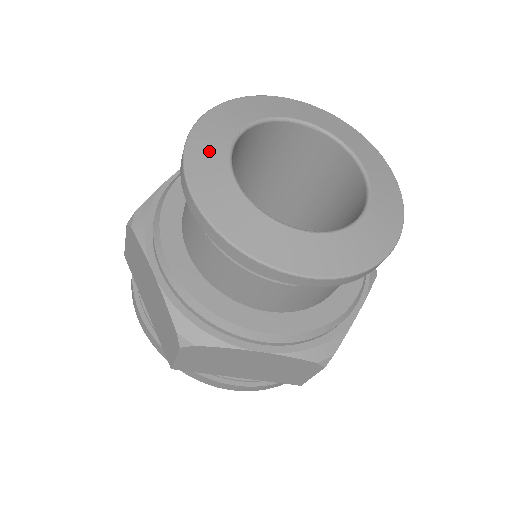
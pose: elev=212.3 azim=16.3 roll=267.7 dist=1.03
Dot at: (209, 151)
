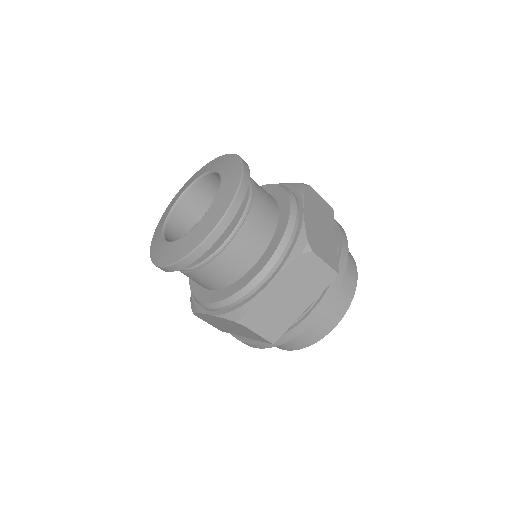
Dot at: (167, 211)
